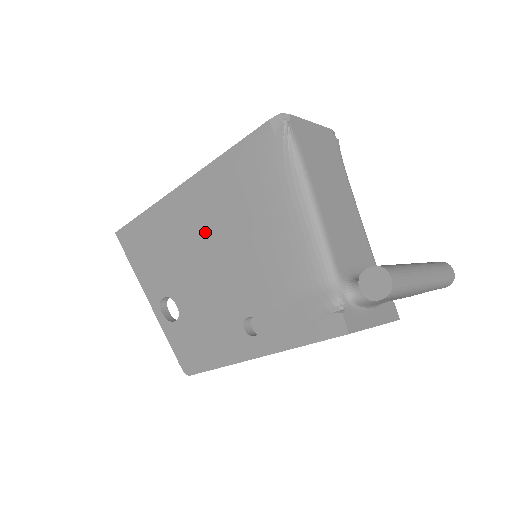
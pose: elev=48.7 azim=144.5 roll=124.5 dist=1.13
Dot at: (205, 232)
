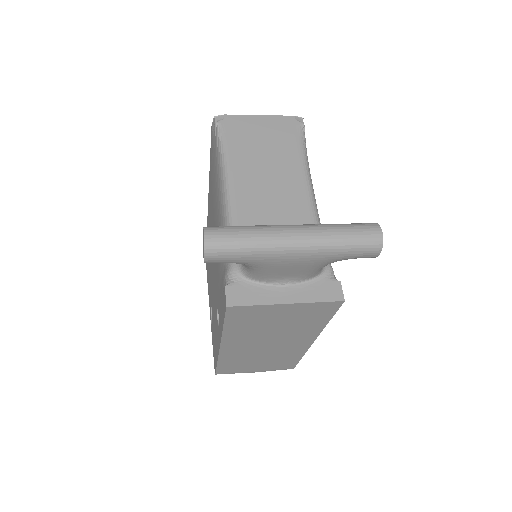
Dot at: occluded
